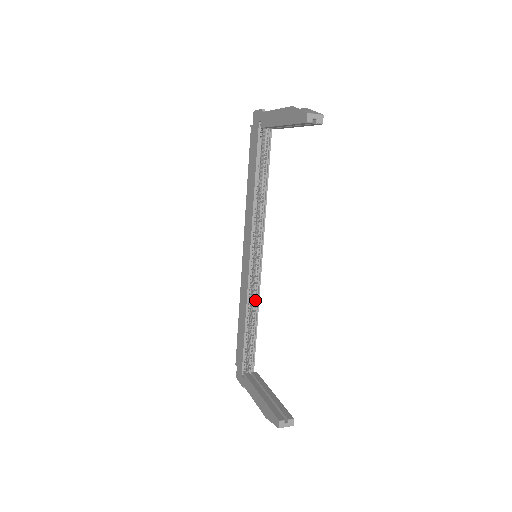
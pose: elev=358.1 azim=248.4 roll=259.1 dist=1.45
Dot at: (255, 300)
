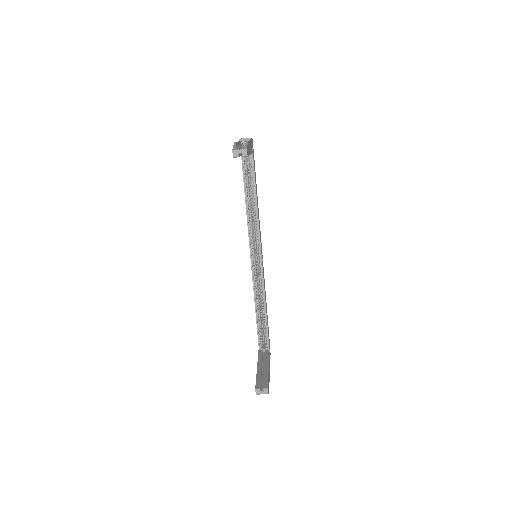
Dot at: (262, 291)
